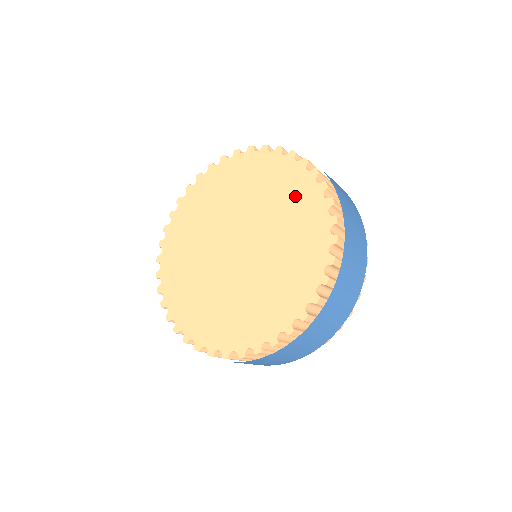
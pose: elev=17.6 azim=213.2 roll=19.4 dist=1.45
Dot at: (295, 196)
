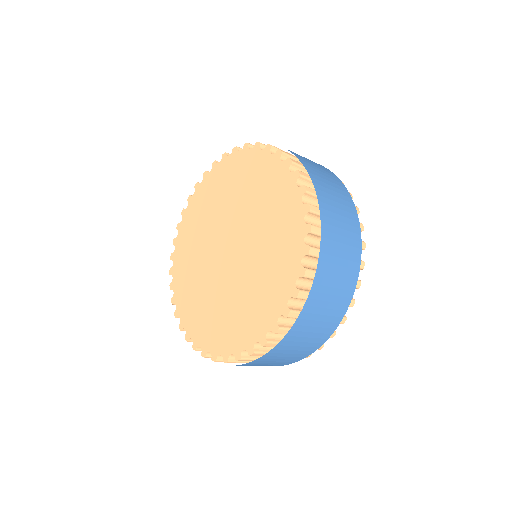
Dot at: (278, 200)
